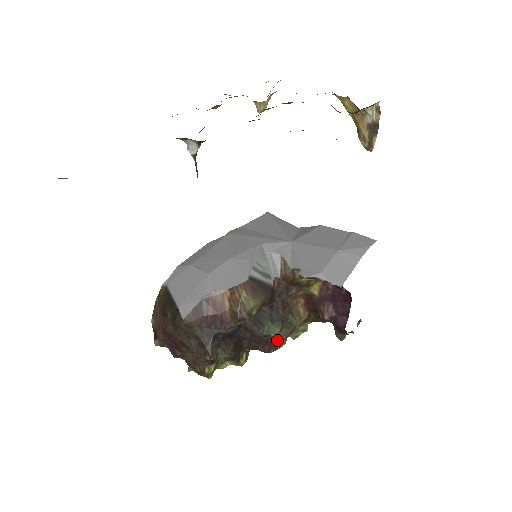
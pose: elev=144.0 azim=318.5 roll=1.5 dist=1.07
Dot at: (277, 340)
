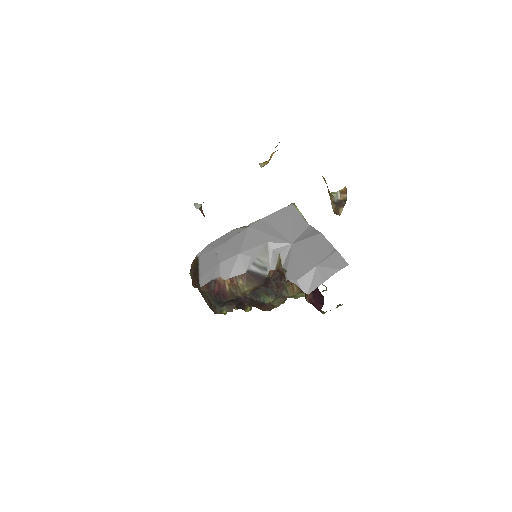
Dot at: (272, 304)
